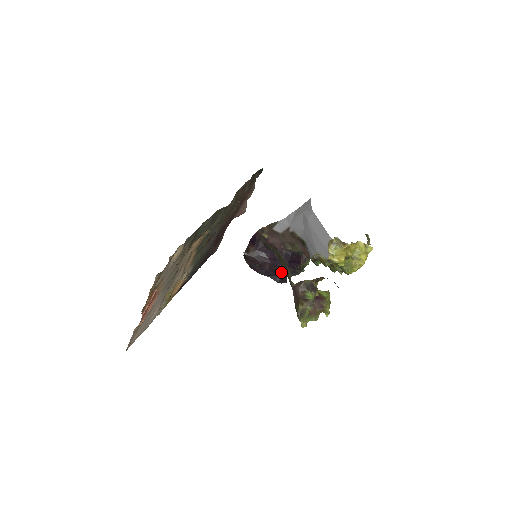
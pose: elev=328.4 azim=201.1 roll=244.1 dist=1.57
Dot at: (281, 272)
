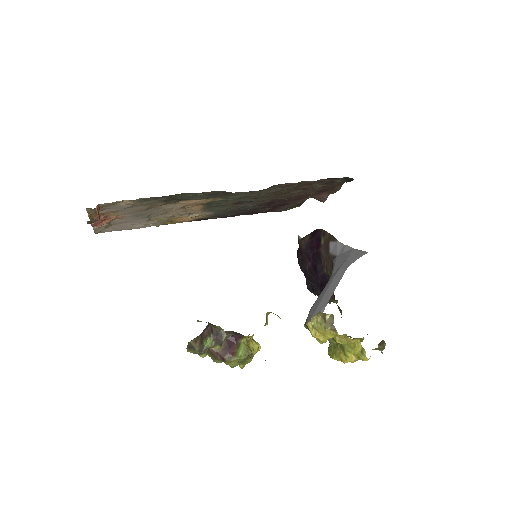
Dot at: (314, 283)
